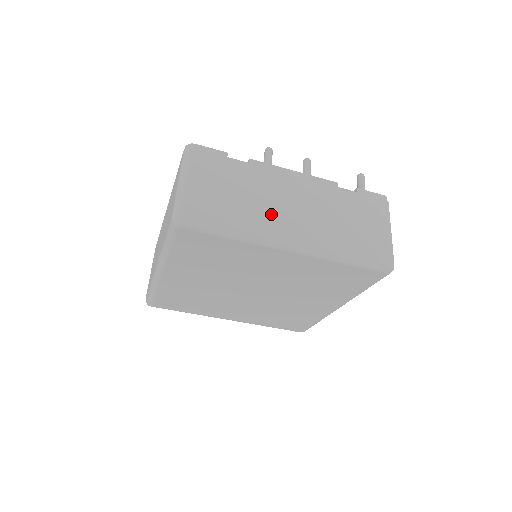
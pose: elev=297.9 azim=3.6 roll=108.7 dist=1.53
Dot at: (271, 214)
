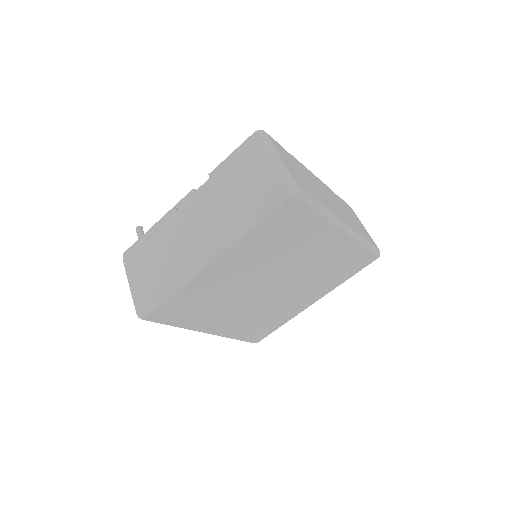
Dot at: (326, 200)
